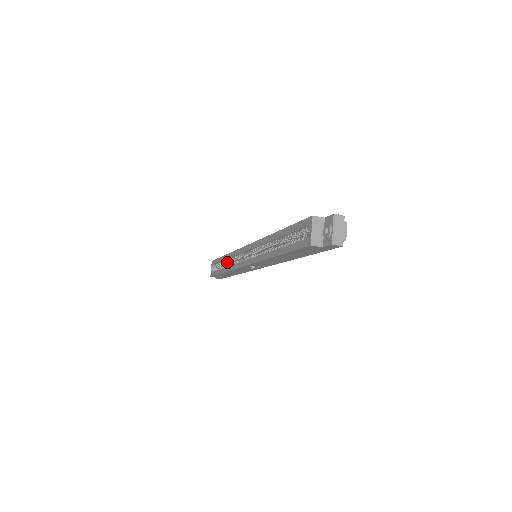
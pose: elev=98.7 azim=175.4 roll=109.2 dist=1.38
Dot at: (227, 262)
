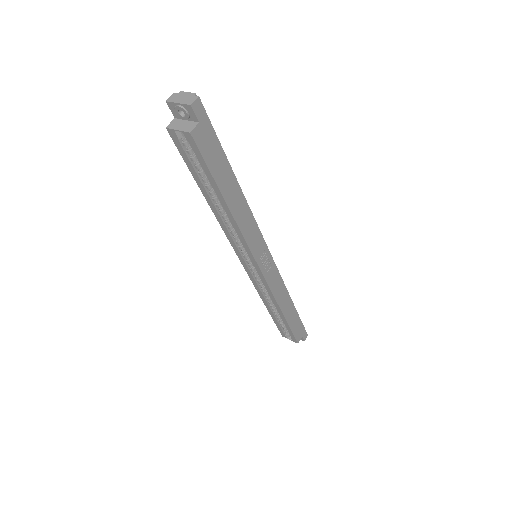
Dot at: (273, 307)
